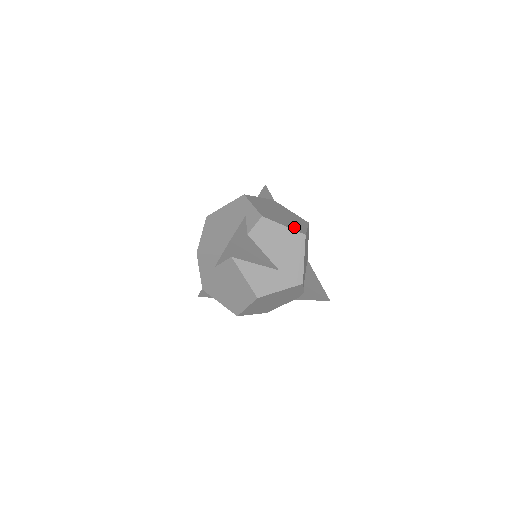
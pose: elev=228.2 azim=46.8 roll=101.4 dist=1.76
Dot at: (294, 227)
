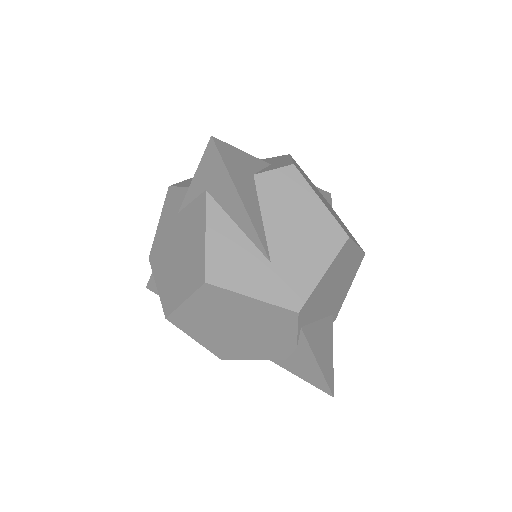
Dot at: occluded
